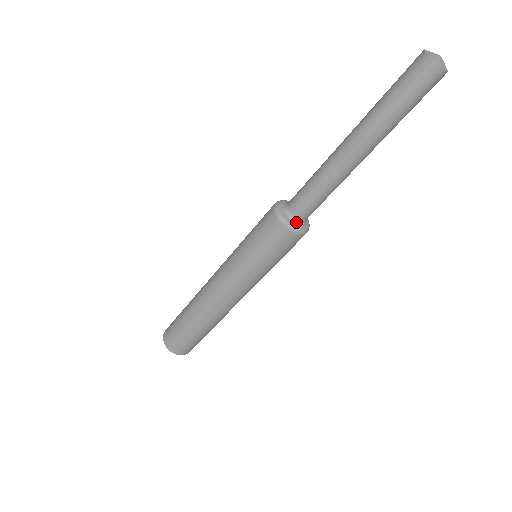
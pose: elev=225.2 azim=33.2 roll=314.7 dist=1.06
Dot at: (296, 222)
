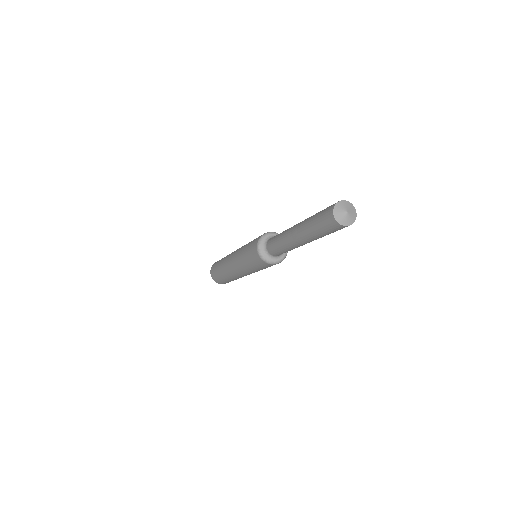
Dot at: (282, 254)
